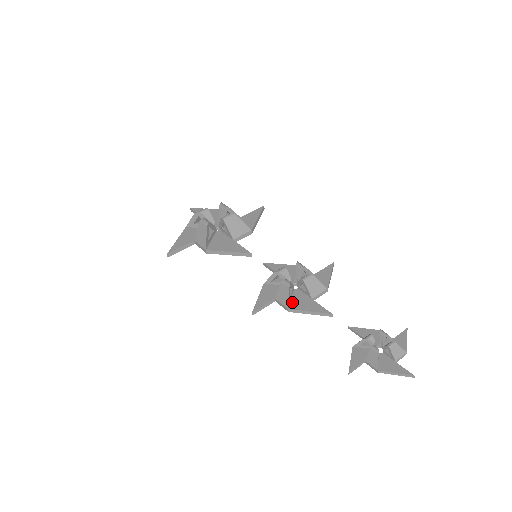
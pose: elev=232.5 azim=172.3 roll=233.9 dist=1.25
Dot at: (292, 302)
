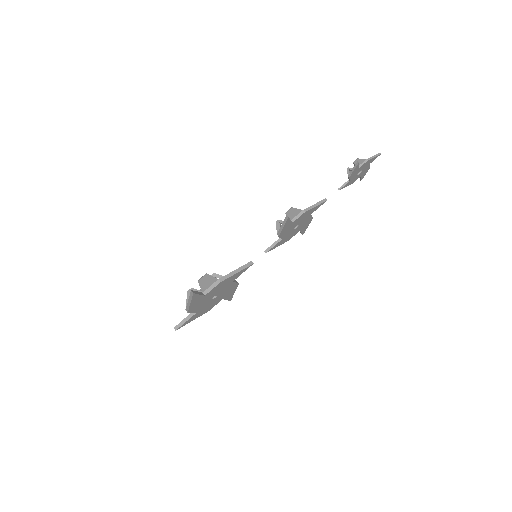
Dot at: occluded
